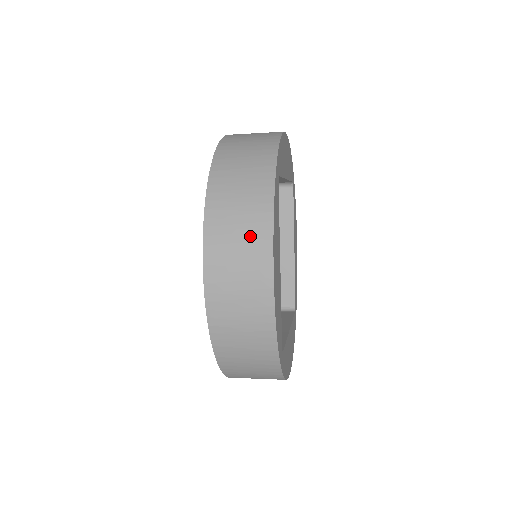
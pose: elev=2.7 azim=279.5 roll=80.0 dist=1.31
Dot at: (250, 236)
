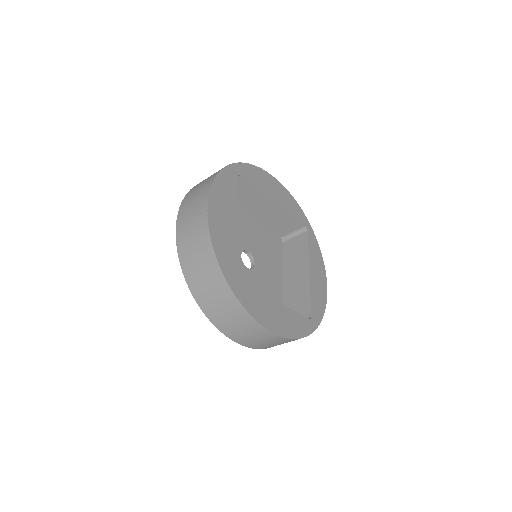
Dot at: (202, 188)
